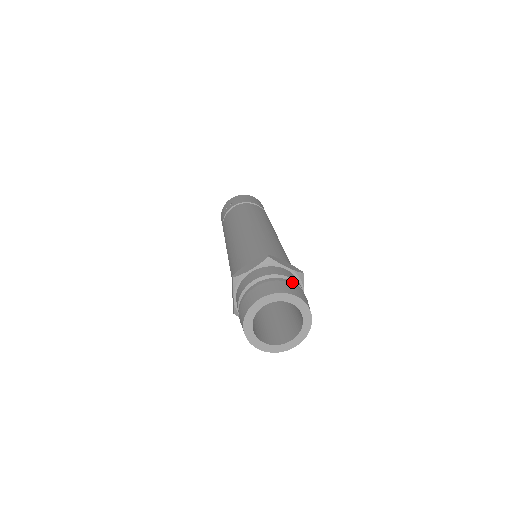
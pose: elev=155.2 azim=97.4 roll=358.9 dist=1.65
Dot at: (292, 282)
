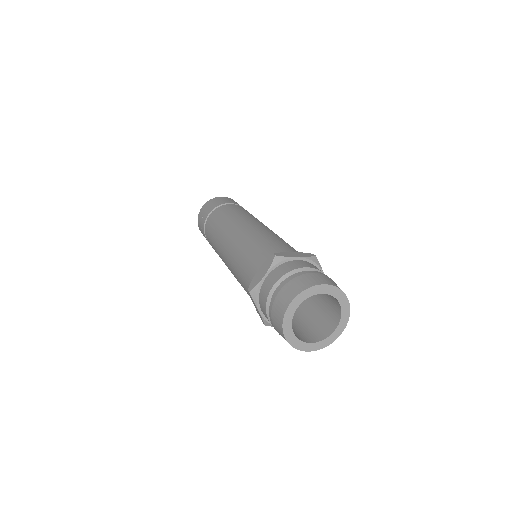
Dot at: (311, 271)
